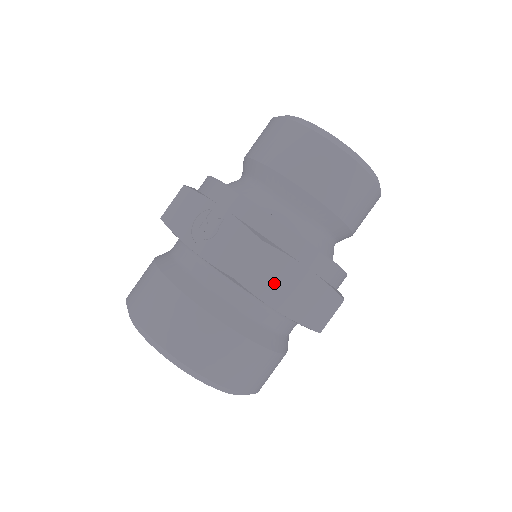
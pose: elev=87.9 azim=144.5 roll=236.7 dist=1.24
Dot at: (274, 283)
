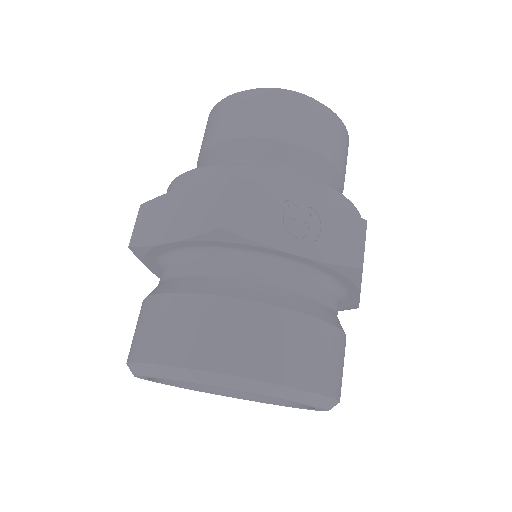
Dot at: occluded
